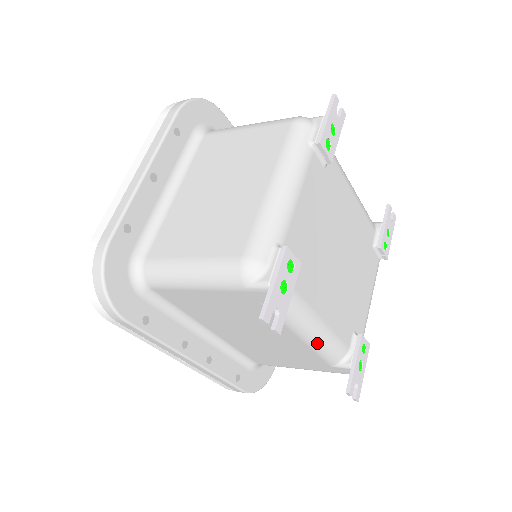
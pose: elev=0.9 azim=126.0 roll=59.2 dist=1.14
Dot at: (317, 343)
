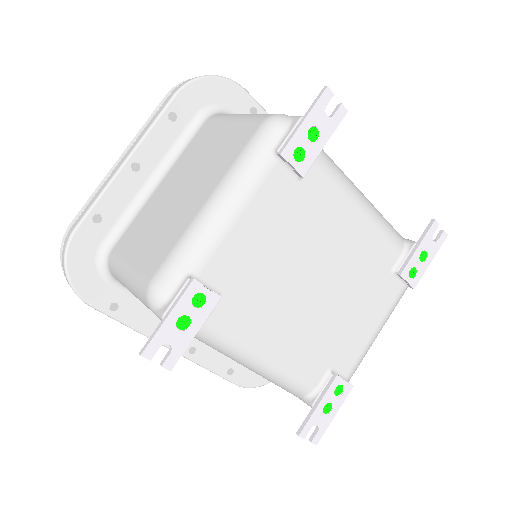
Dot at: (265, 375)
